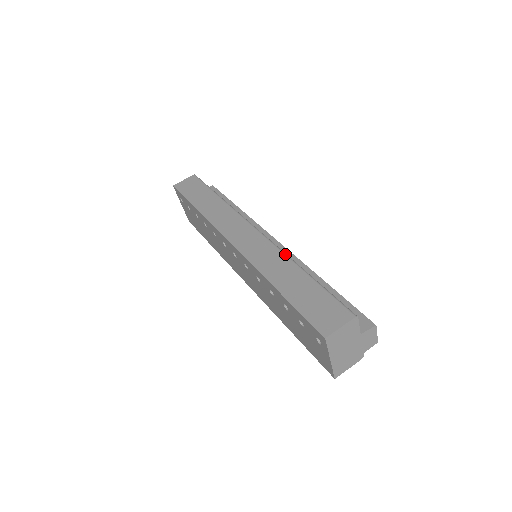
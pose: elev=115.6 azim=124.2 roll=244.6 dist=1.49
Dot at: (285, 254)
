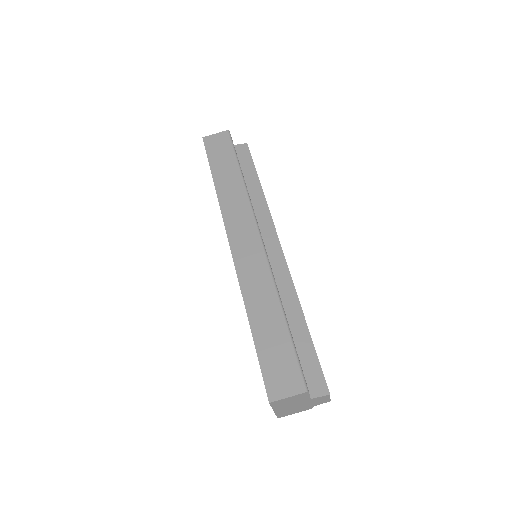
Dot at: (274, 283)
